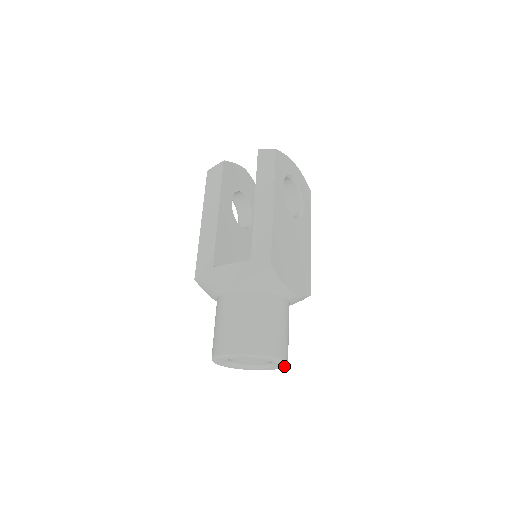
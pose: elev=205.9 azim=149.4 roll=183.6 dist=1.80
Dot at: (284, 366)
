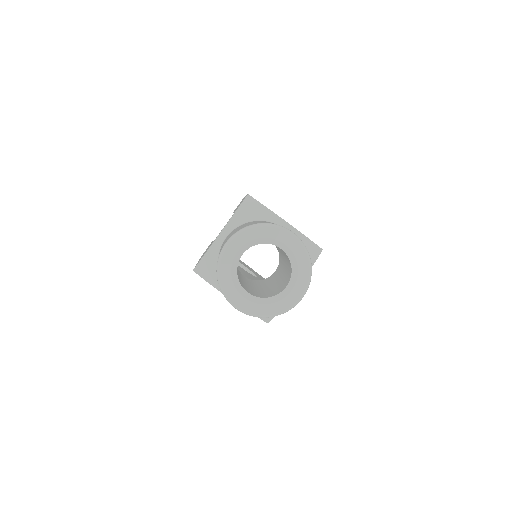
Dot at: (306, 258)
